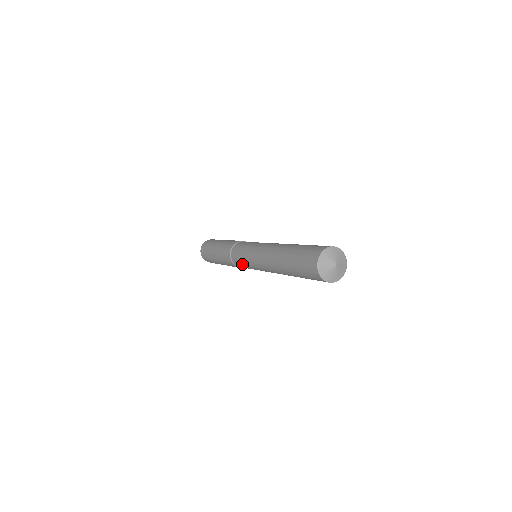
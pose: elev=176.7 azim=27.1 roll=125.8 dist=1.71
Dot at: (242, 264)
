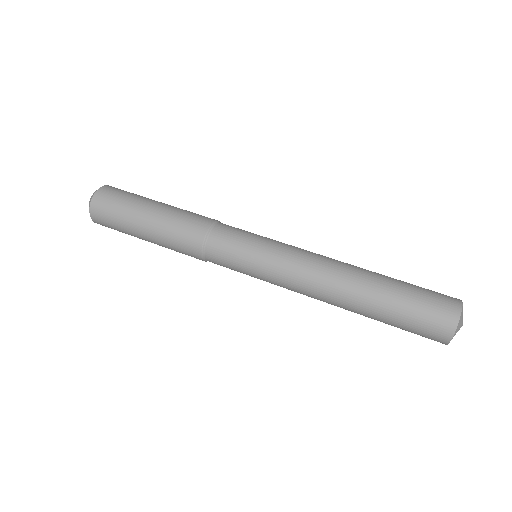
Dot at: (234, 269)
